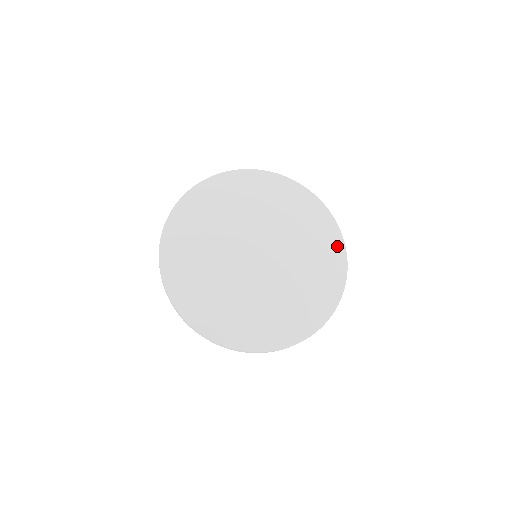
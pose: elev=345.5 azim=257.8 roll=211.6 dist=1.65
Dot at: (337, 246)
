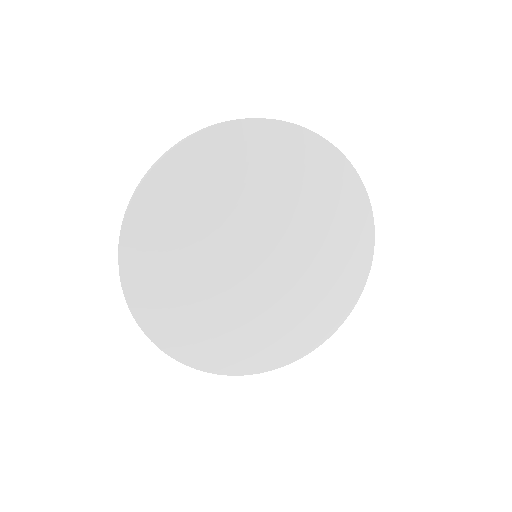
Dot at: (364, 233)
